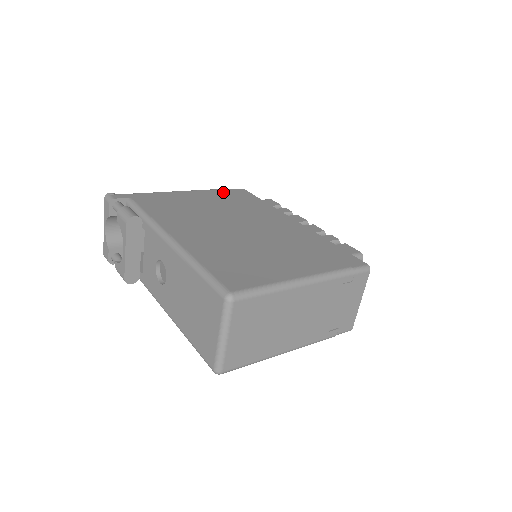
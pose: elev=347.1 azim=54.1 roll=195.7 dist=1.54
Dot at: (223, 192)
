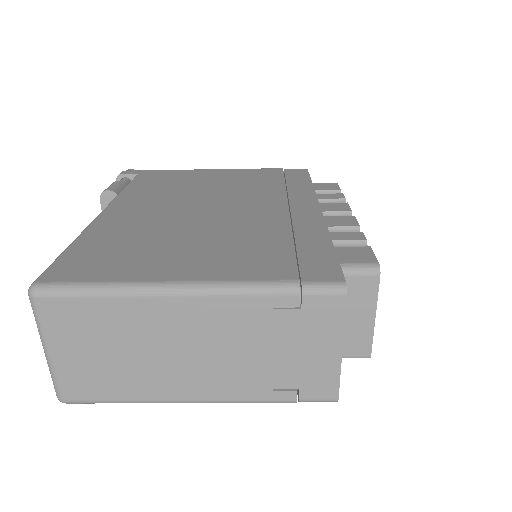
Dot at: (267, 171)
